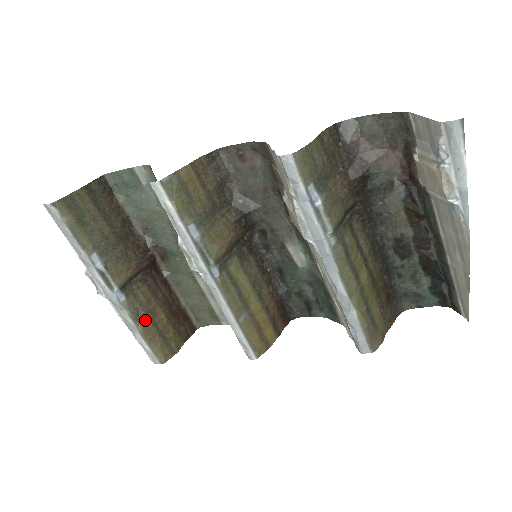
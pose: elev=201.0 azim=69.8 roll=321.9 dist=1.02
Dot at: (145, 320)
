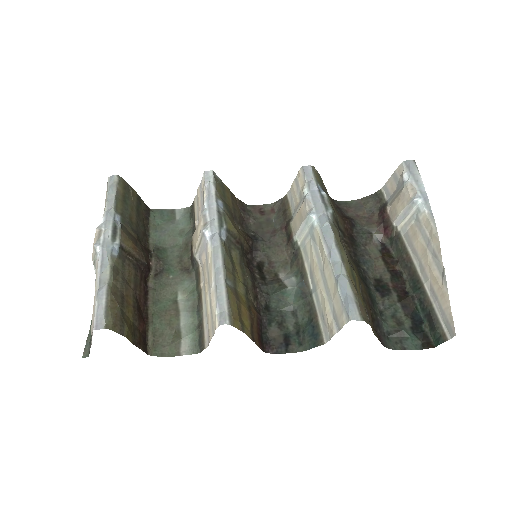
Dot at: (118, 286)
